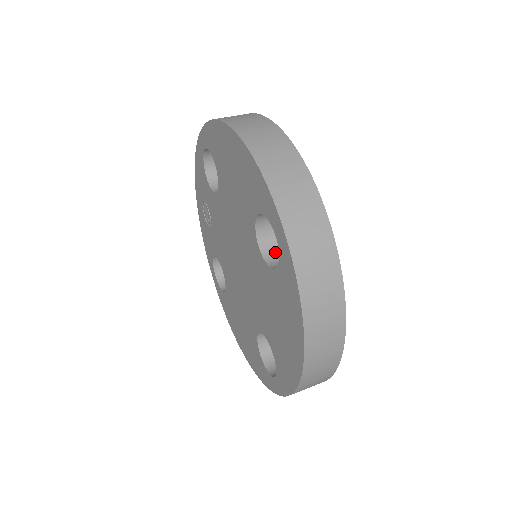
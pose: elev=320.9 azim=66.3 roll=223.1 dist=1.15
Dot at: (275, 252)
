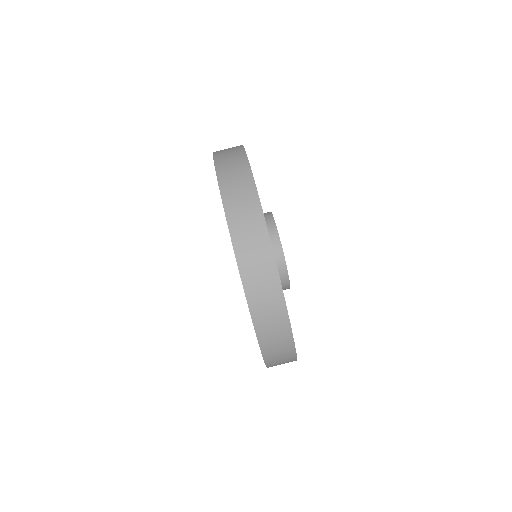
Dot at: occluded
